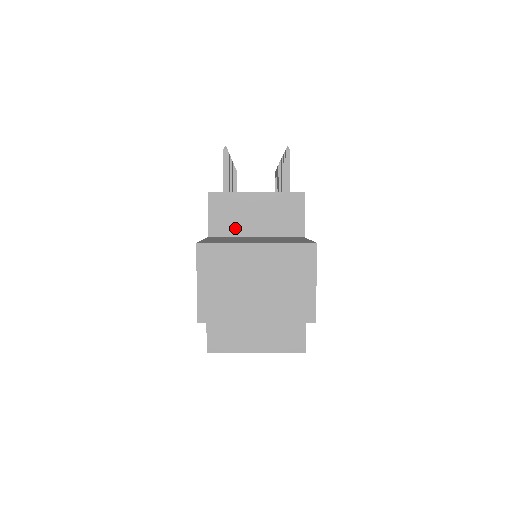
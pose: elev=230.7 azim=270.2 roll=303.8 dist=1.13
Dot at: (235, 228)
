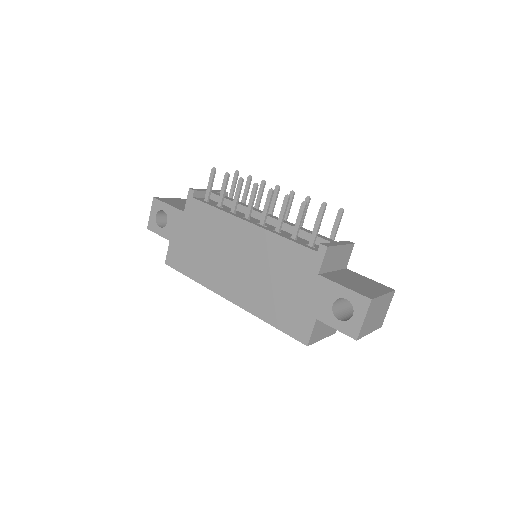
Dot at: (329, 267)
